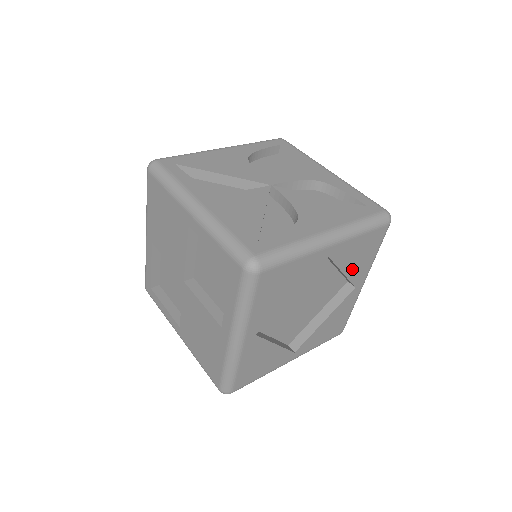
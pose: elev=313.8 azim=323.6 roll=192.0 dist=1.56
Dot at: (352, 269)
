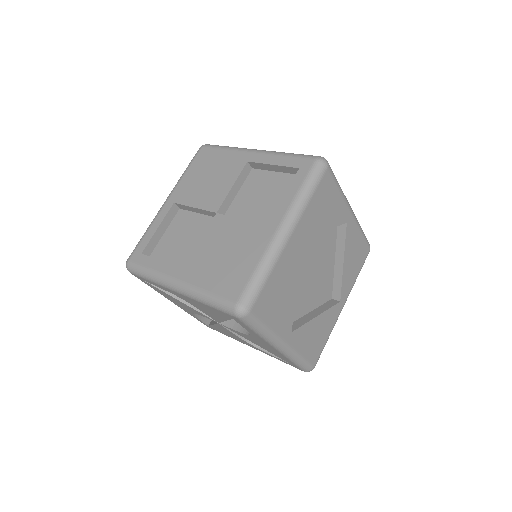
Dot at: (347, 268)
